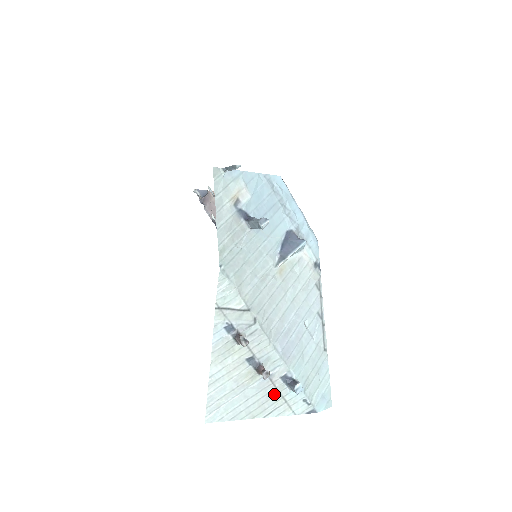
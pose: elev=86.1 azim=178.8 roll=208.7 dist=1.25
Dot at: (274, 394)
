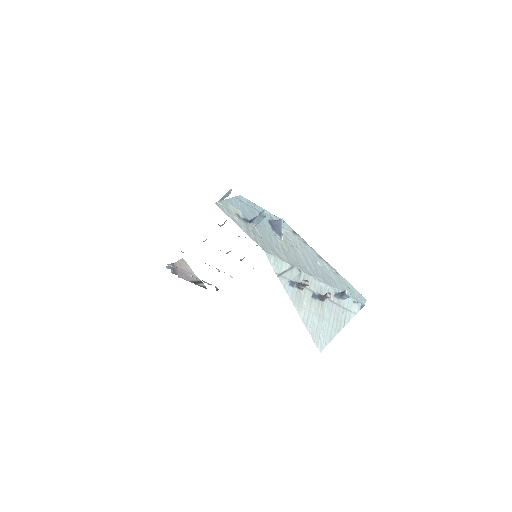
Dot at: (338, 309)
